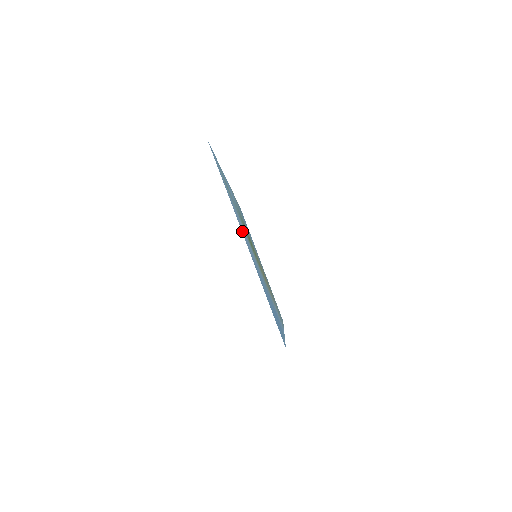
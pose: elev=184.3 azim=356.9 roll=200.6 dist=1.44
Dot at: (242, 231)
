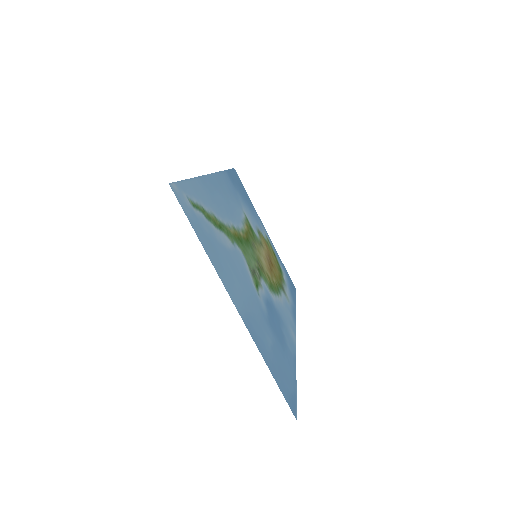
Dot at: (230, 287)
